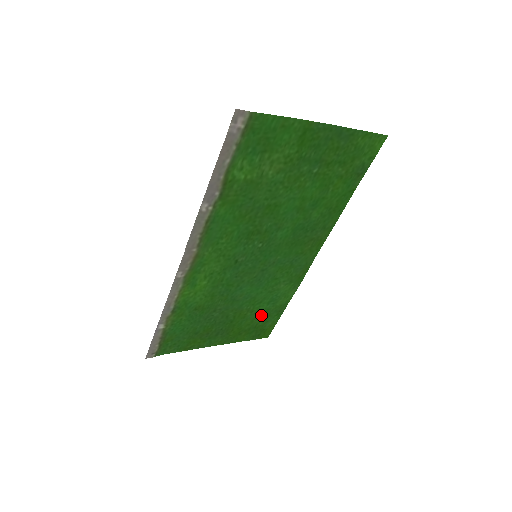
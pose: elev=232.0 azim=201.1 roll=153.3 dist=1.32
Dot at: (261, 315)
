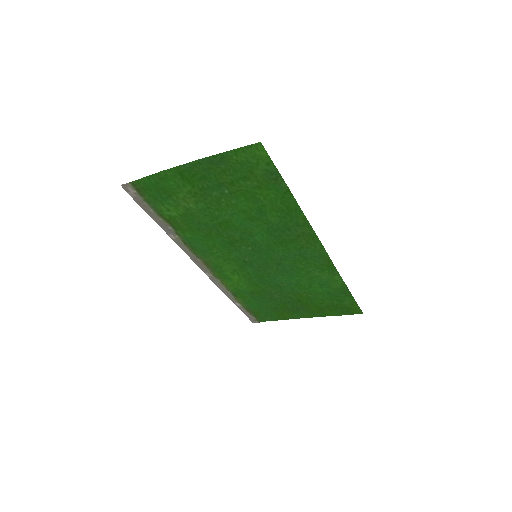
Dot at: (327, 296)
